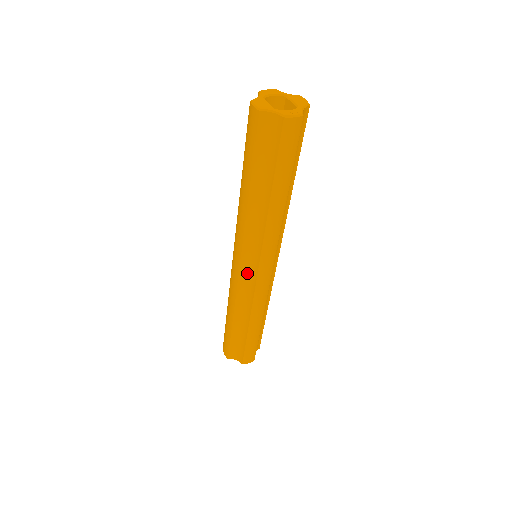
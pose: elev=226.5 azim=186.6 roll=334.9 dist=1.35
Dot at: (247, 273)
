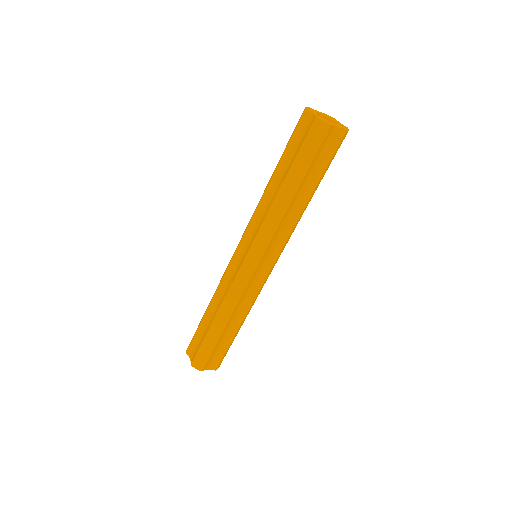
Dot at: (238, 260)
